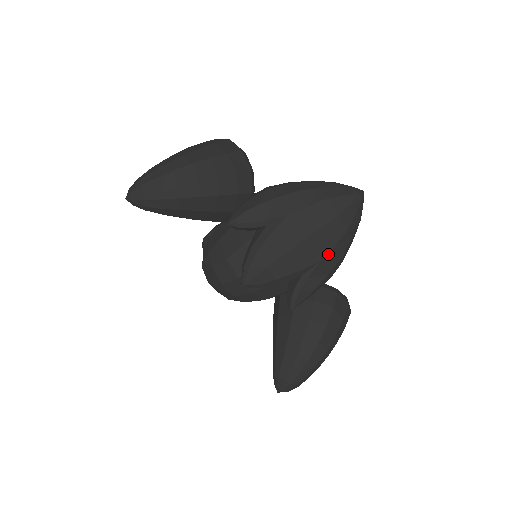
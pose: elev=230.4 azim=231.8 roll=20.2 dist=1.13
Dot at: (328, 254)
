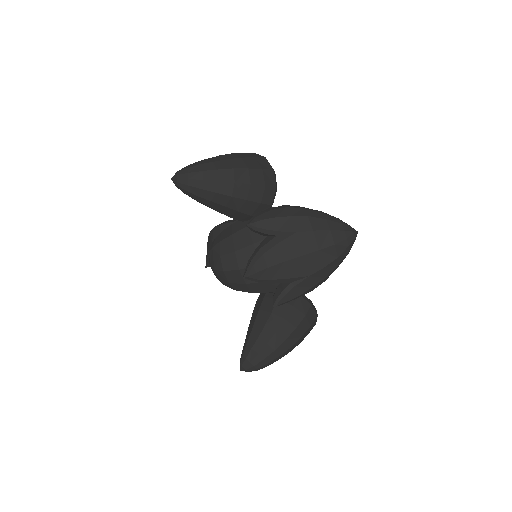
Dot at: (317, 272)
